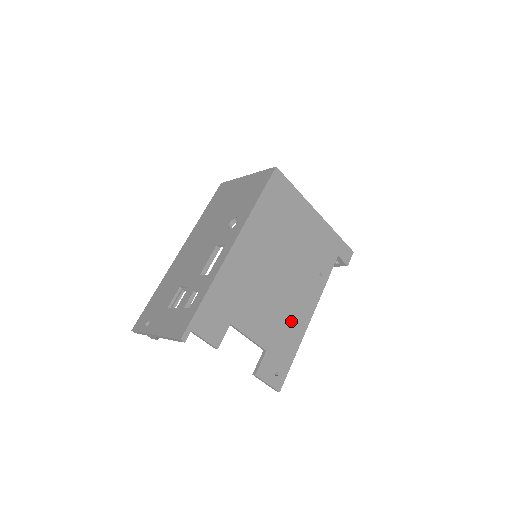
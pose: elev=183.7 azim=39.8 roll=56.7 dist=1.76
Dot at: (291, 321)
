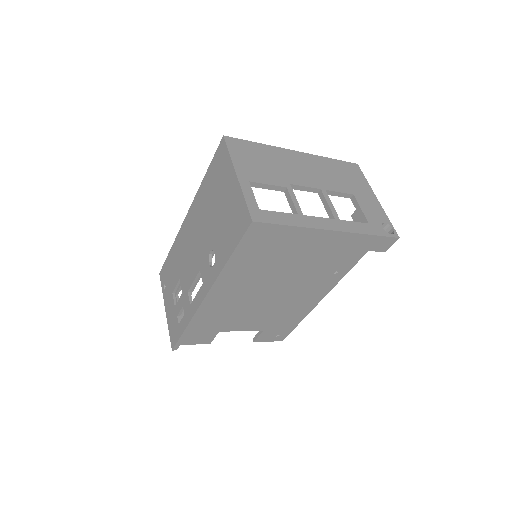
Dot at: (292, 310)
